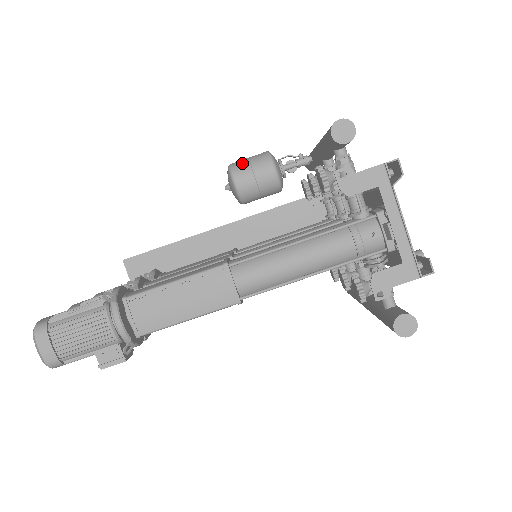
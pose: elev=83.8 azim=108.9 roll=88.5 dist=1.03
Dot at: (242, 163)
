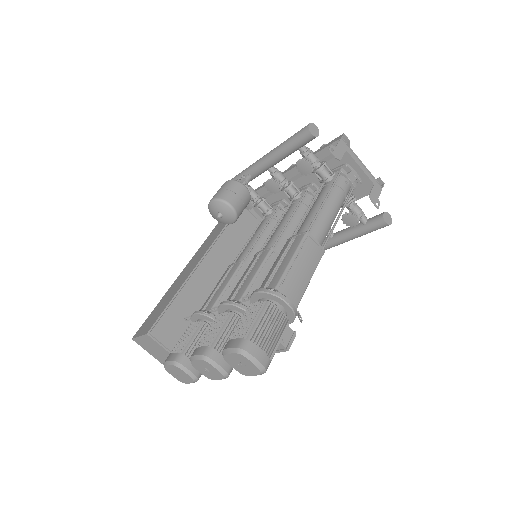
Dot at: (224, 193)
